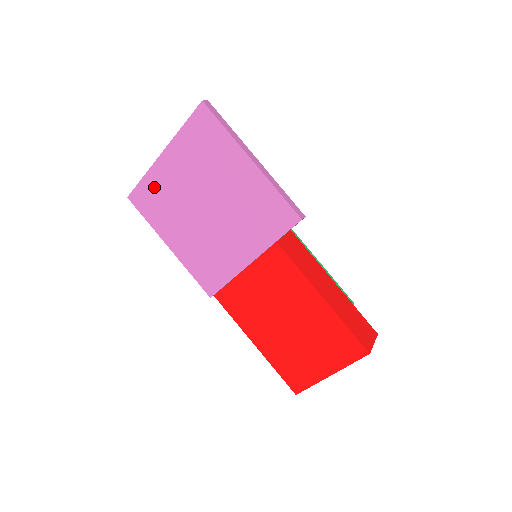
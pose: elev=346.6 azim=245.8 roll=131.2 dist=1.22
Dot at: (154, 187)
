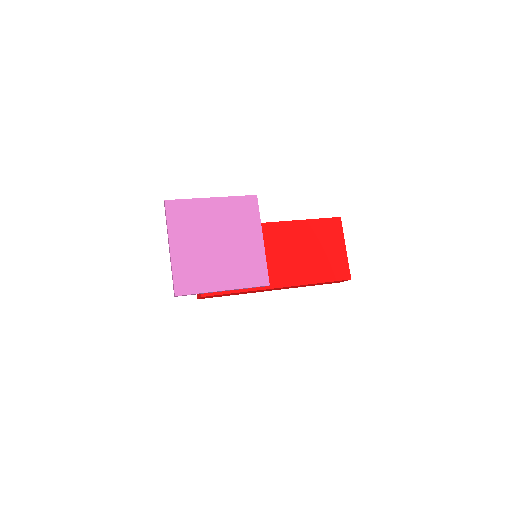
Dot at: (183, 270)
